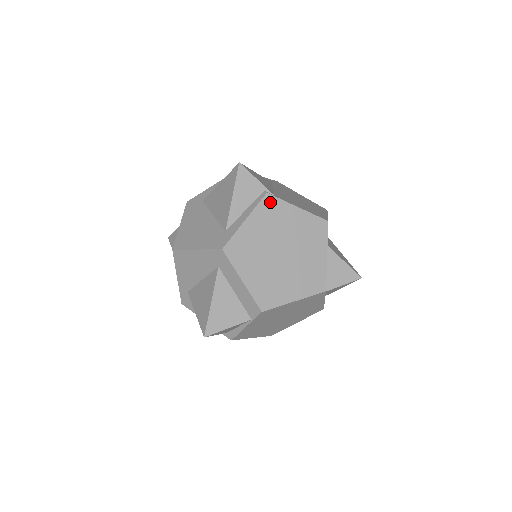
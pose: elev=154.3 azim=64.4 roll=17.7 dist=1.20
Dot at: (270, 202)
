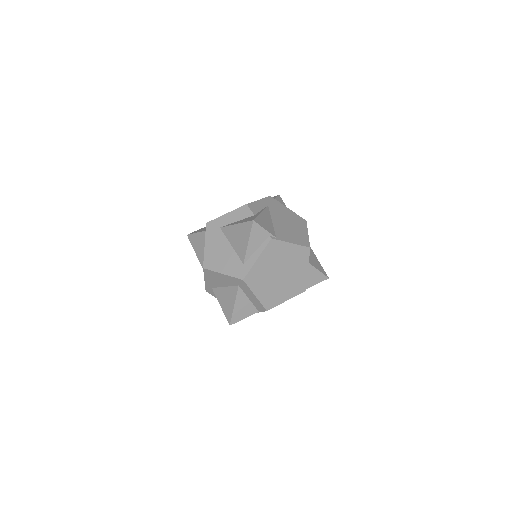
Dot at: (273, 244)
